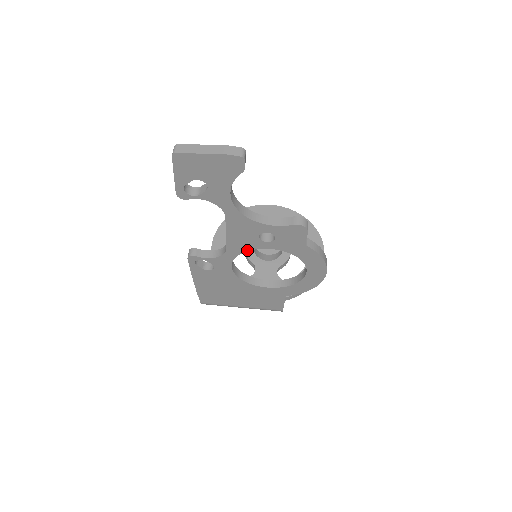
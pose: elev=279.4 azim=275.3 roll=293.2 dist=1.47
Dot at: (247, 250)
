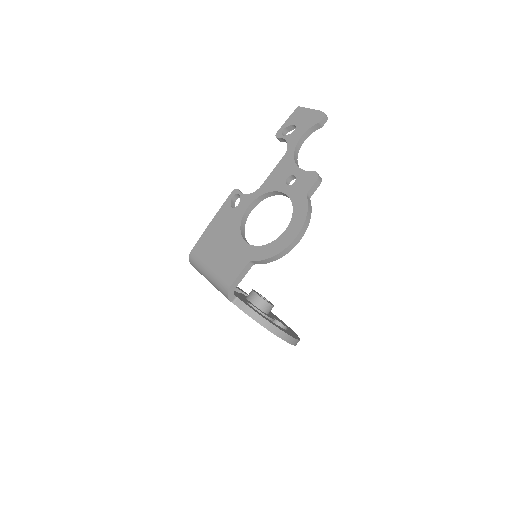
Dot at: (270, 191)
